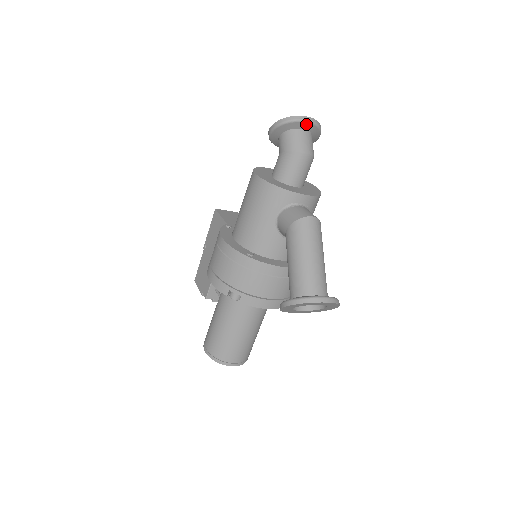
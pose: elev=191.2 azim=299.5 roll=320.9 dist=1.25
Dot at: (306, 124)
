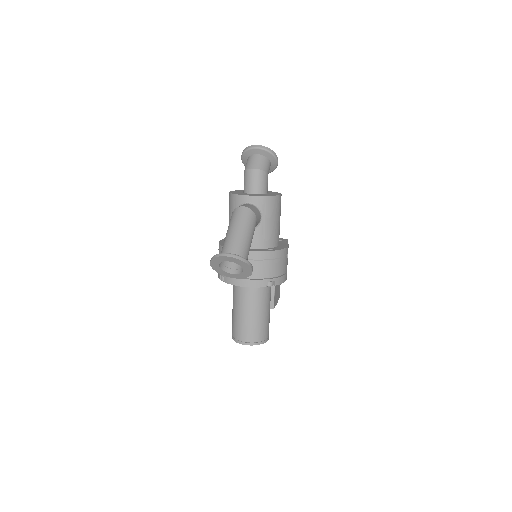
Dot at: (255, 150)
